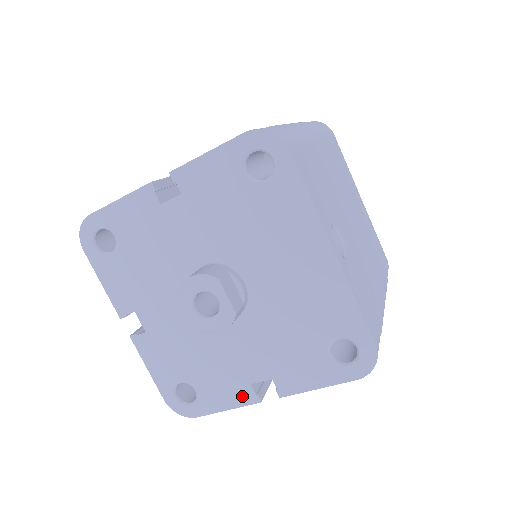
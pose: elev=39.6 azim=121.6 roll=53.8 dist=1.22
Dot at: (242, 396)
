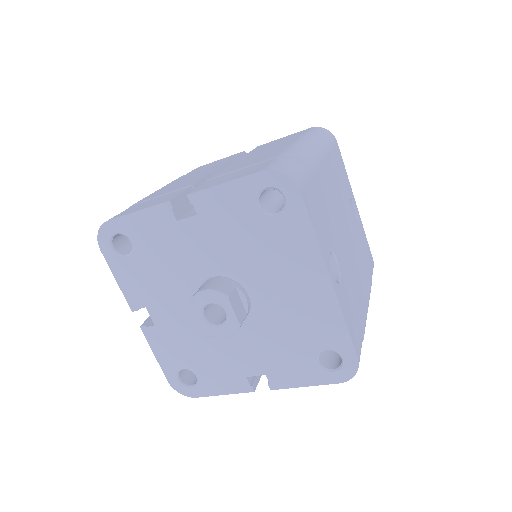
Dot at: (238, 385)
